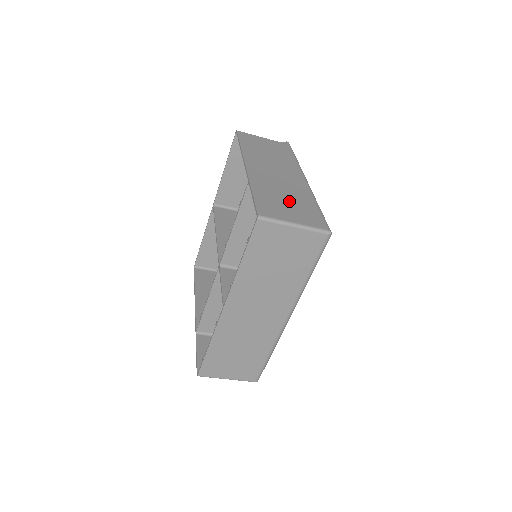
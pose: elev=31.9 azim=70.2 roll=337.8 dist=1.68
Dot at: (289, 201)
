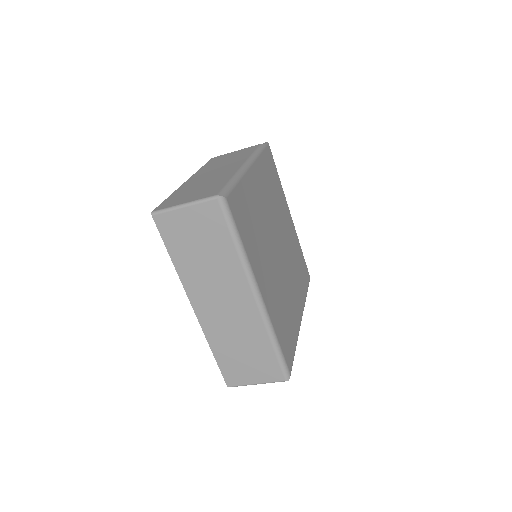
Dot at: (200, 189)
